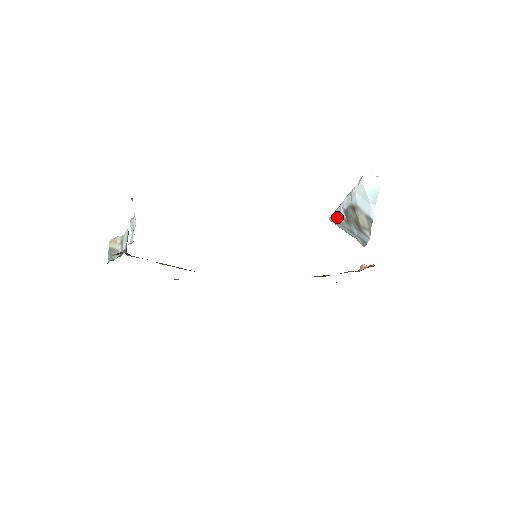
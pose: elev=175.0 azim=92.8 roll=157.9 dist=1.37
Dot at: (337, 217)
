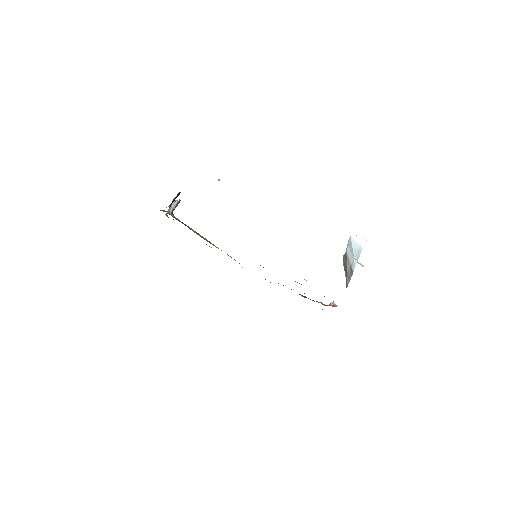
Dot at: occluded
